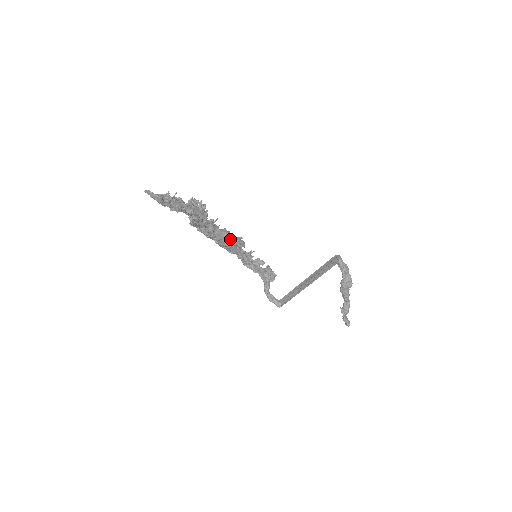
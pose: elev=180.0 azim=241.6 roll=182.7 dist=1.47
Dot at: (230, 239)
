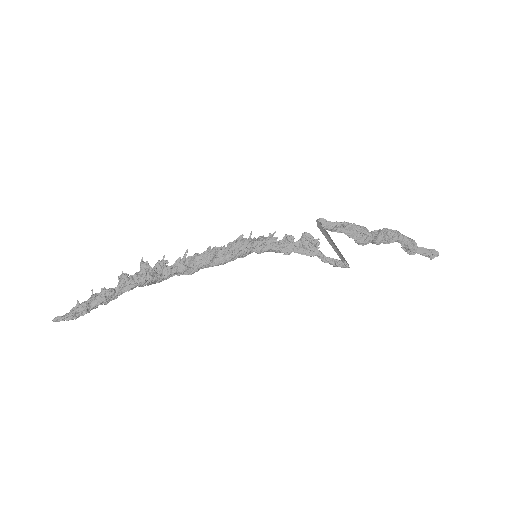
Dot at: (225, 251)
